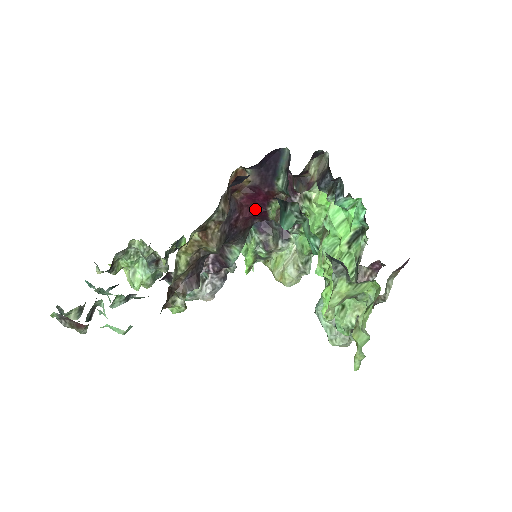
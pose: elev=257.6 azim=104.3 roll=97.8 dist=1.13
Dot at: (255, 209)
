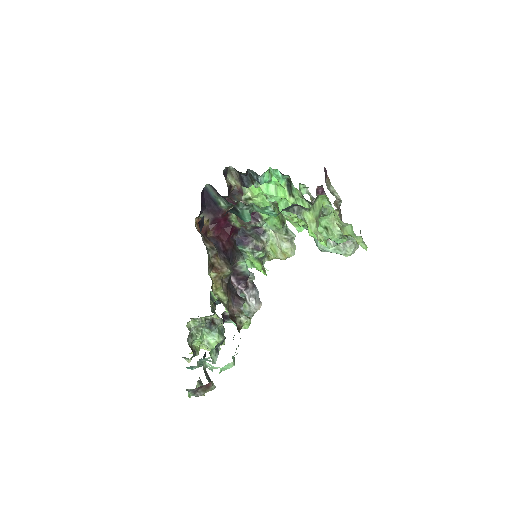
Dot at: (226, 231)
